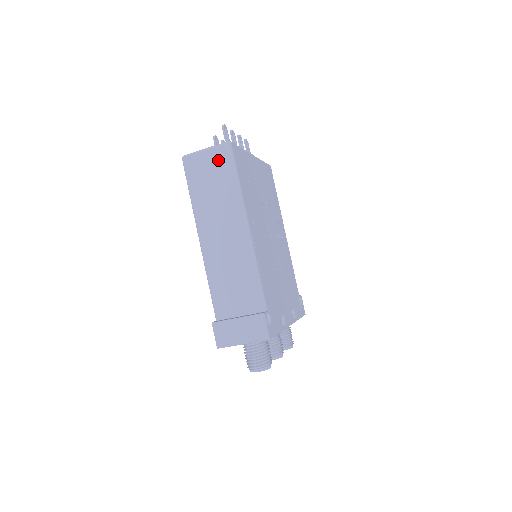
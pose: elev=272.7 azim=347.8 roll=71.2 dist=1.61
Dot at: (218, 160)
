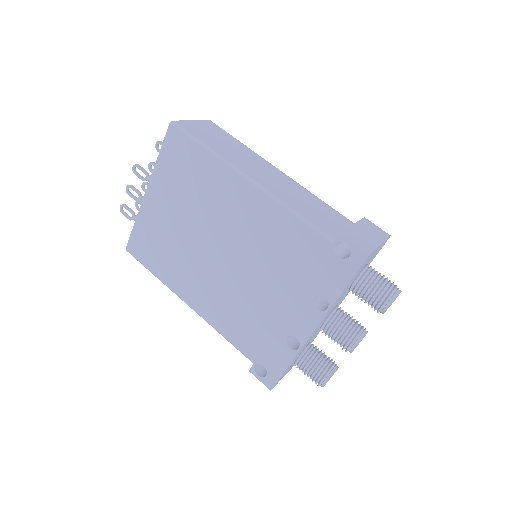
Dot at: (211, 128)
